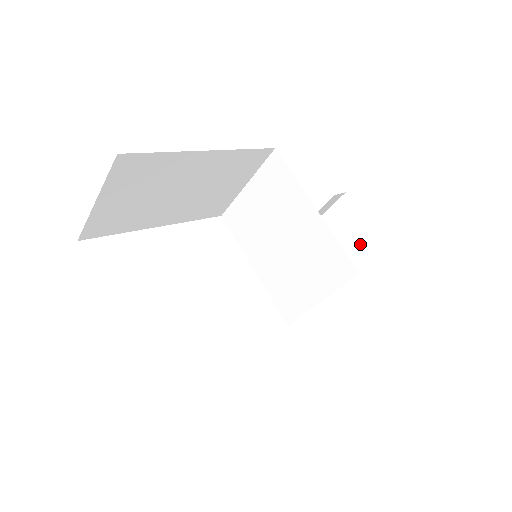
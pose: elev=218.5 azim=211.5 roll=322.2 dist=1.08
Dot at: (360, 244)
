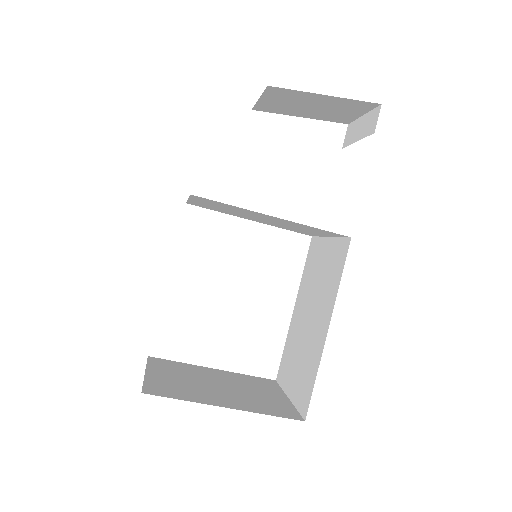
Dot at: (317, 104)
